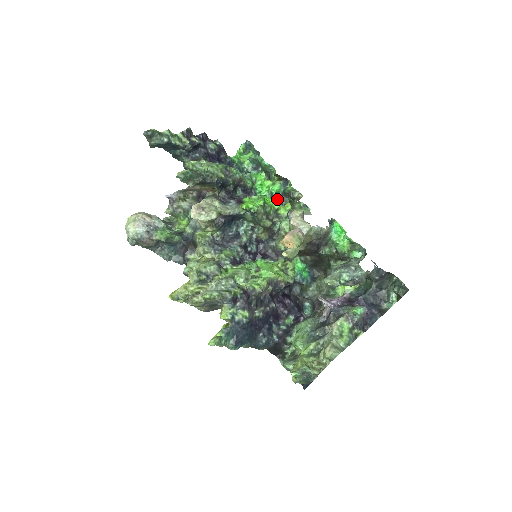
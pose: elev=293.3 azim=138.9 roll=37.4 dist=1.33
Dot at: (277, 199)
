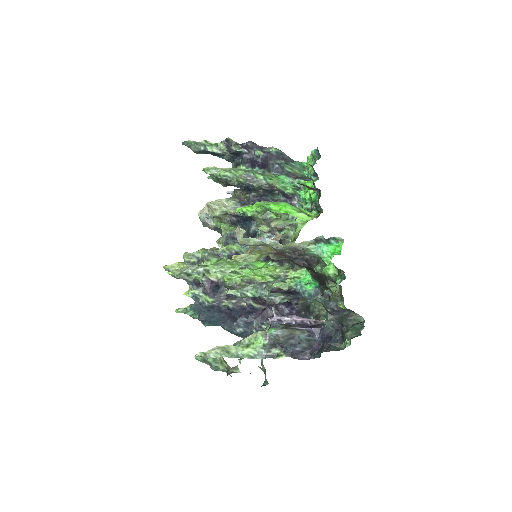
Dot at: (317, 208)
